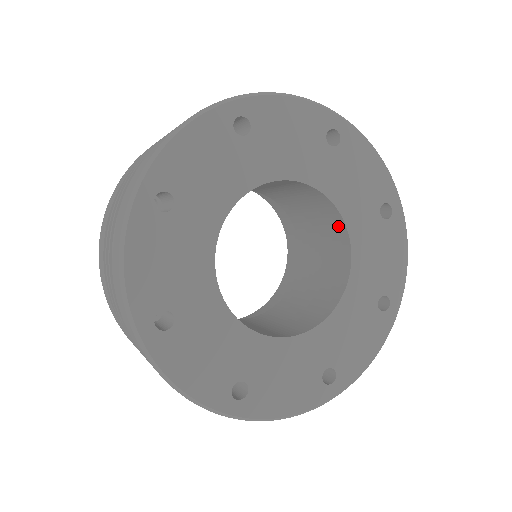
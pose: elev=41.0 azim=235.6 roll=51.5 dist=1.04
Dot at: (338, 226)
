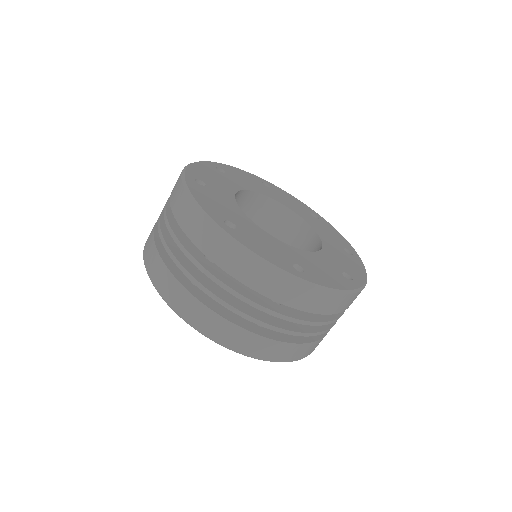
Dot at: (295, 222)
